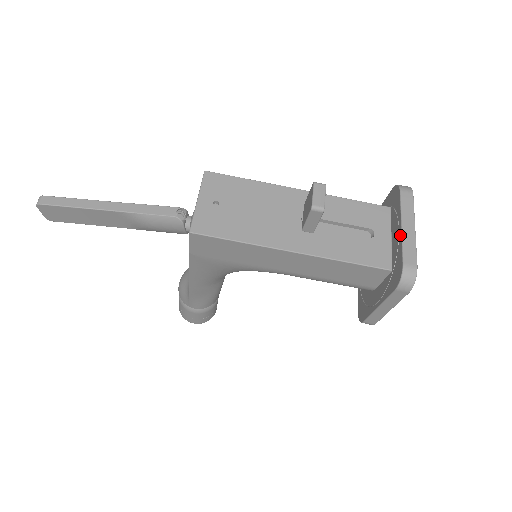
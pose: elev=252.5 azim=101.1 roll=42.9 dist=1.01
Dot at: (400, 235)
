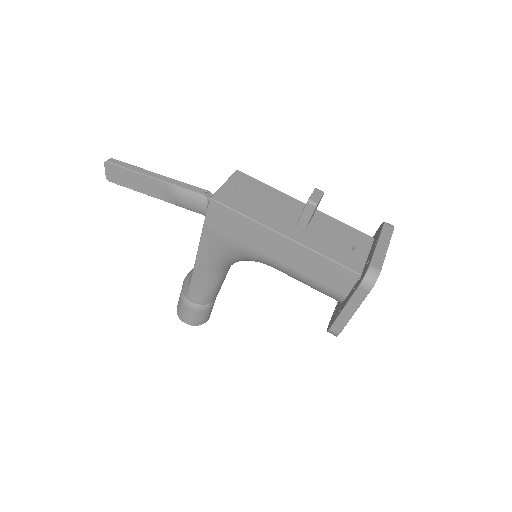
Dot at: (374, 249)
